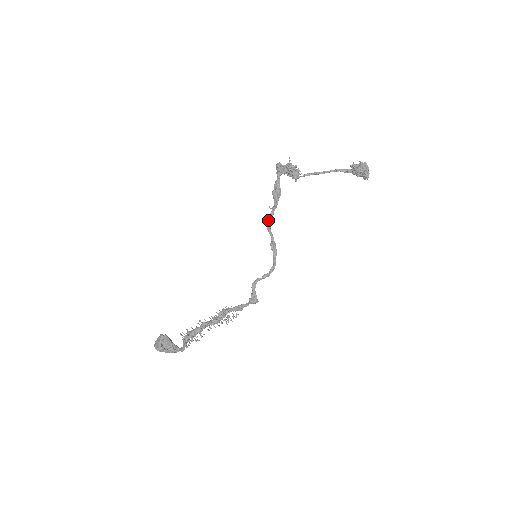
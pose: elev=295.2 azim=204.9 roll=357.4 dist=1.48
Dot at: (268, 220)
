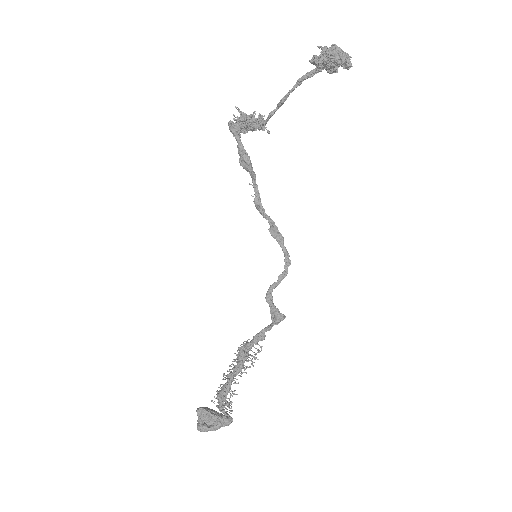
Dot at: (255, 202)
